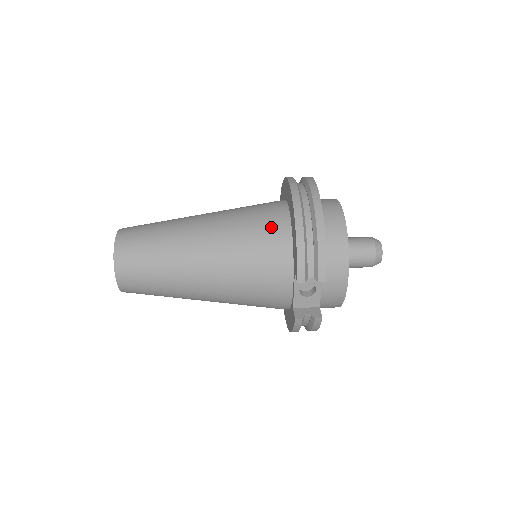
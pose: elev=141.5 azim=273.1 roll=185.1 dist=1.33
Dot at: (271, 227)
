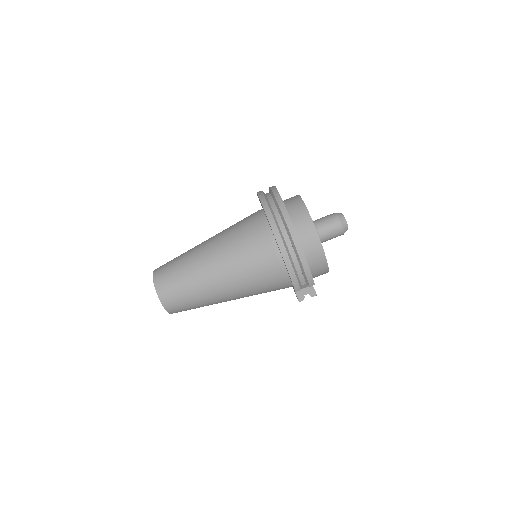
Dot at: (265, 254)
